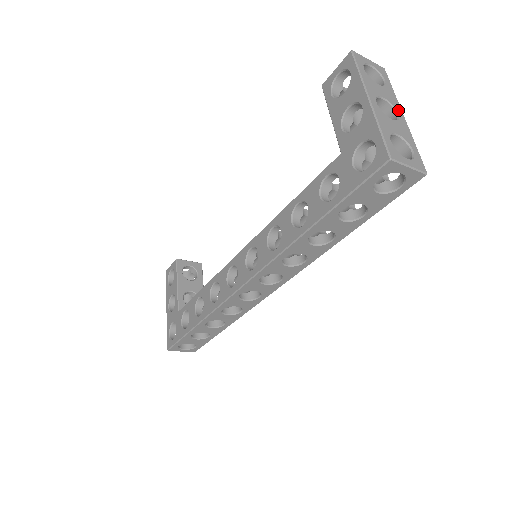
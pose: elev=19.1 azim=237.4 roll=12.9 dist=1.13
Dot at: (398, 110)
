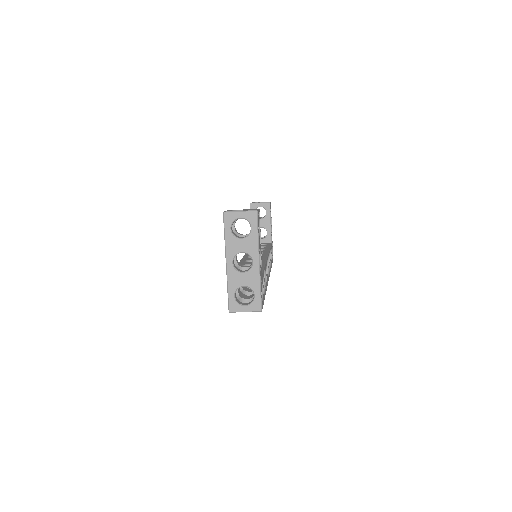
Dot at: (254, 258)
